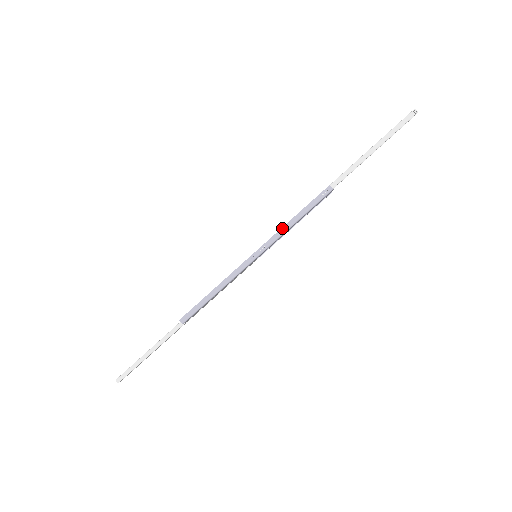
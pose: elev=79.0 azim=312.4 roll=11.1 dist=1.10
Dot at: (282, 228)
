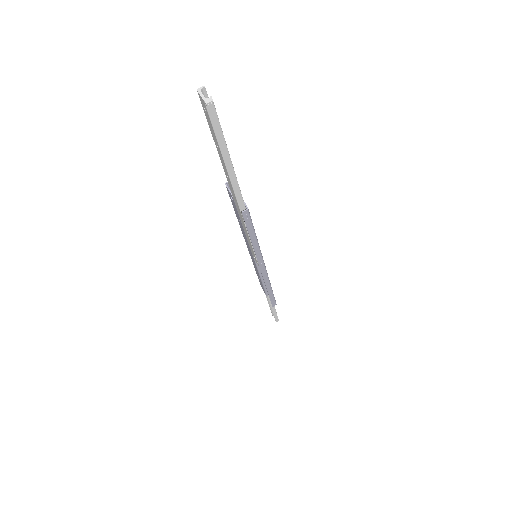
Dot at: (255, 251)
